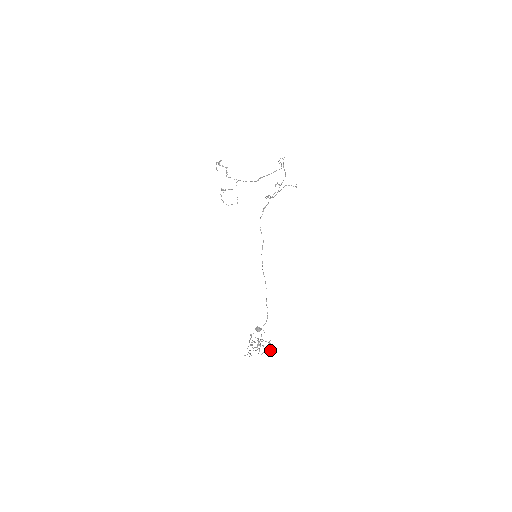
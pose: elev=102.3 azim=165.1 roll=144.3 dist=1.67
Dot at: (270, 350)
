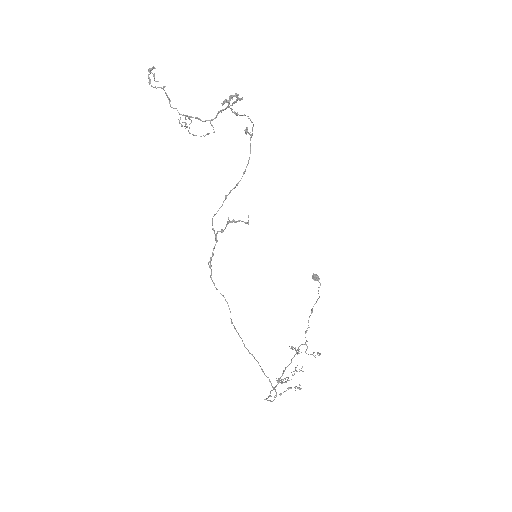
Dot at: (318, 353)
